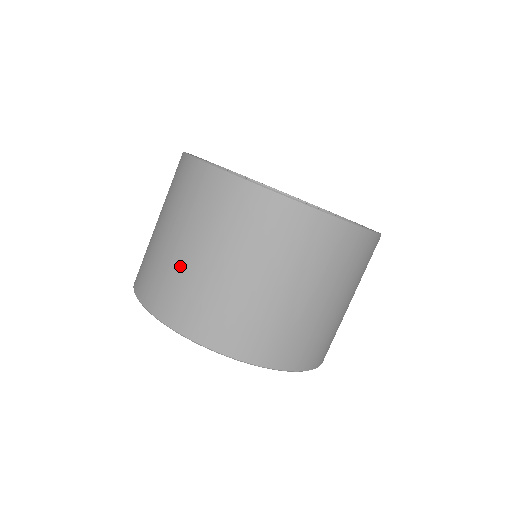
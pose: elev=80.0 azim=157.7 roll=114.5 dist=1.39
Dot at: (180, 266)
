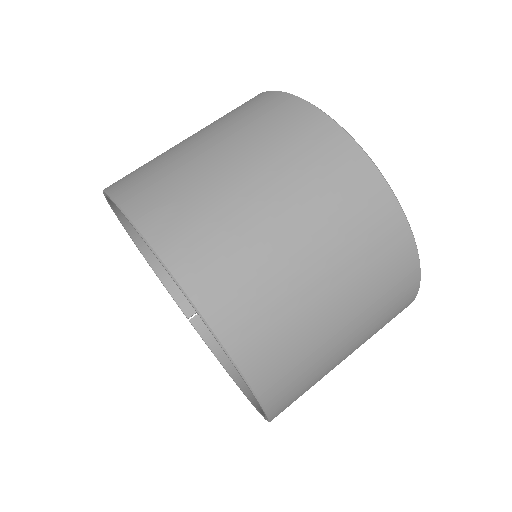
Dot at: (167, 151)
